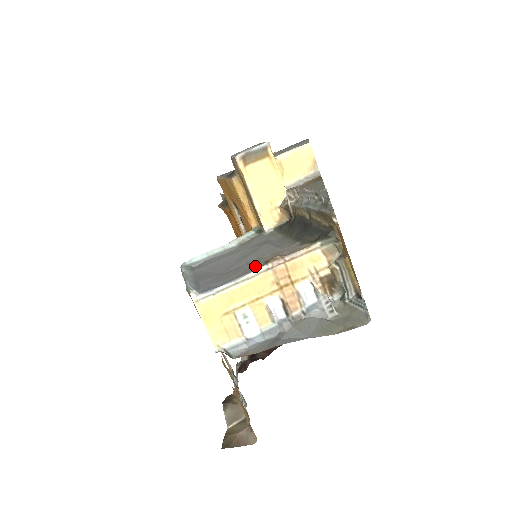
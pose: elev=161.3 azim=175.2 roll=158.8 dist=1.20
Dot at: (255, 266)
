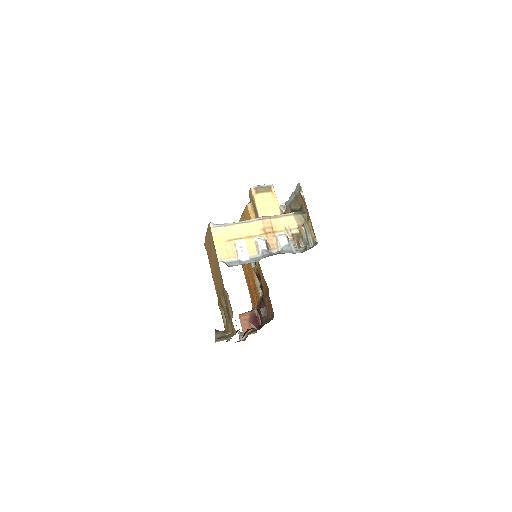
Dot at: occluded
